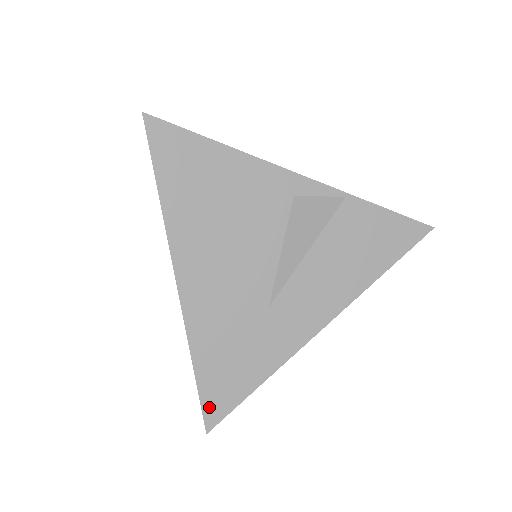
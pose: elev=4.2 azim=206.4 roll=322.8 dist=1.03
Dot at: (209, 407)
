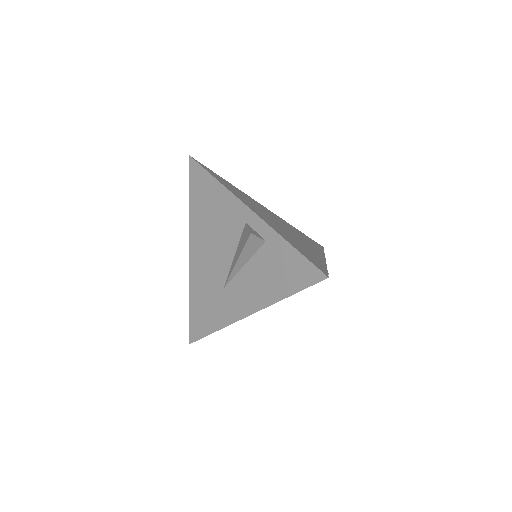
Dot at: (192, 331)
